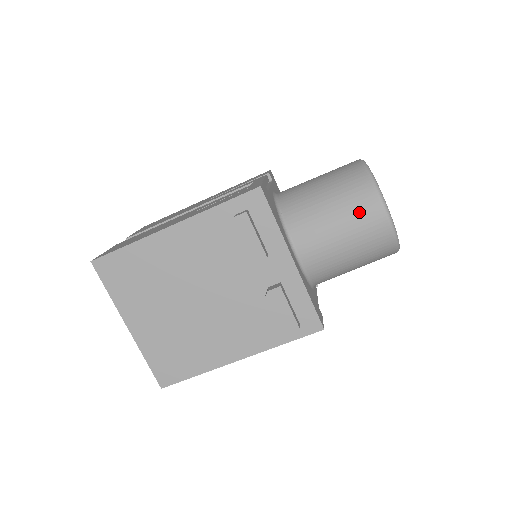
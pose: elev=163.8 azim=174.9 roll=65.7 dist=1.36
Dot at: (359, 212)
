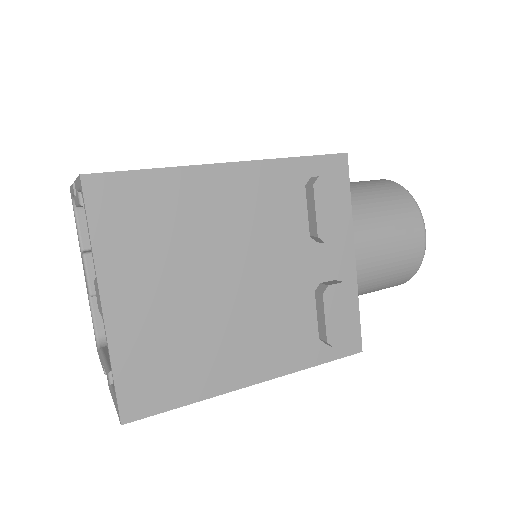
Dot at: (404, 224)
